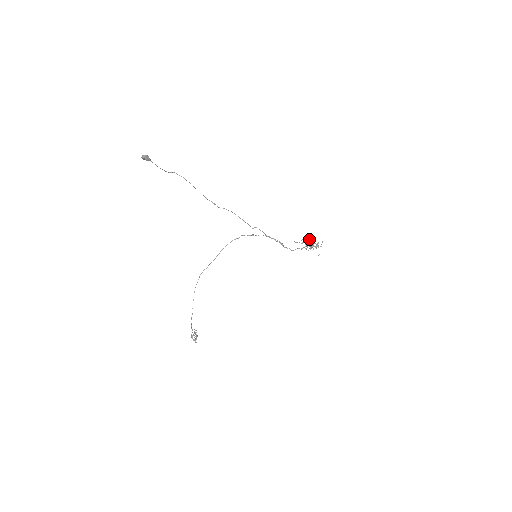
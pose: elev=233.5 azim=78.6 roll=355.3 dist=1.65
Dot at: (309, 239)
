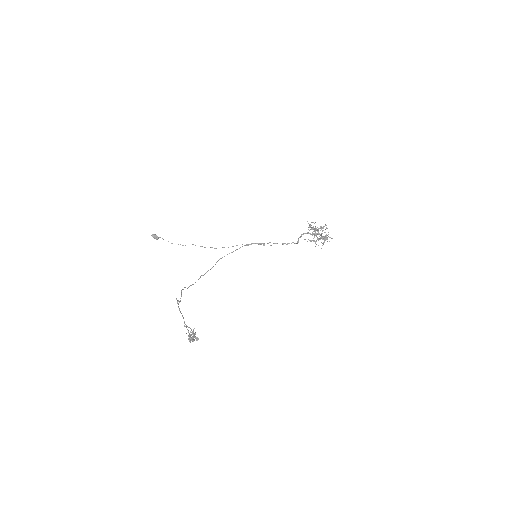
Dot at: (313, 231)
